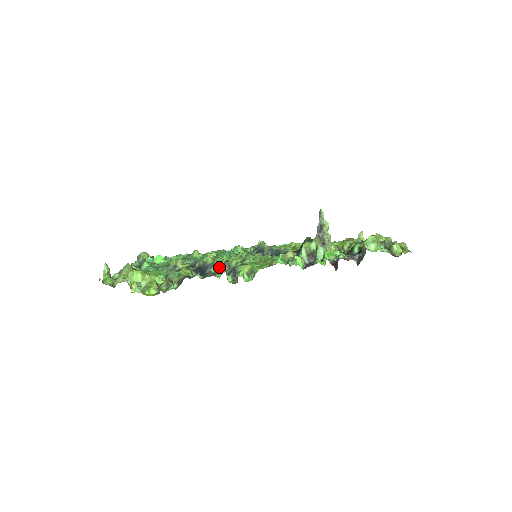
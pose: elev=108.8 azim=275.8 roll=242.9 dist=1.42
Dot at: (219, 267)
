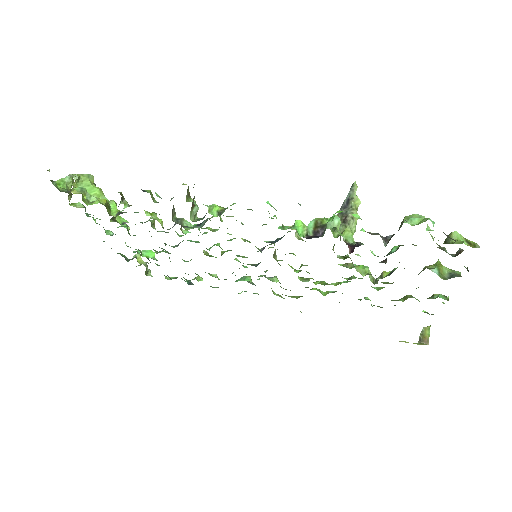
Dot at: (189, 201)
